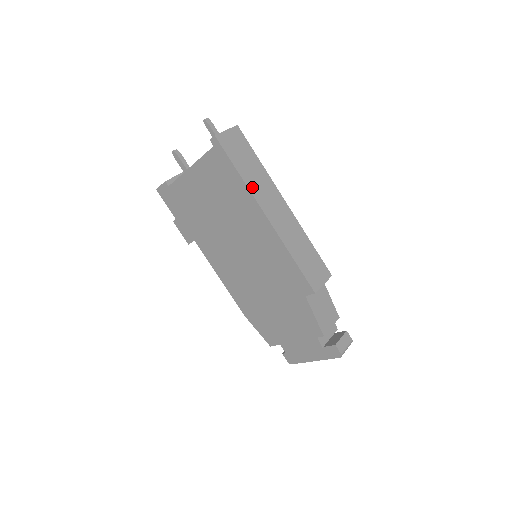
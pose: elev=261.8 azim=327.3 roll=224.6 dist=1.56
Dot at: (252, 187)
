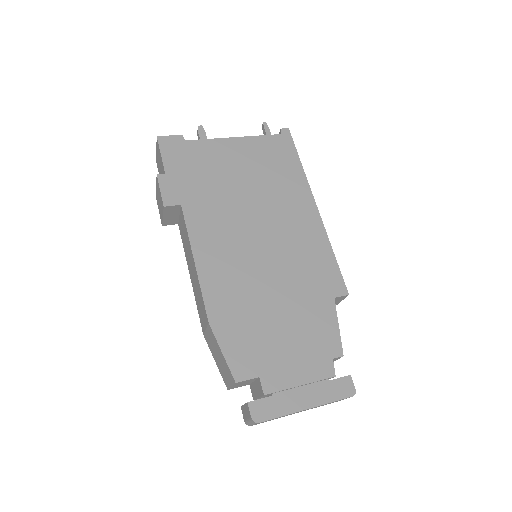
Dot at: occluded
